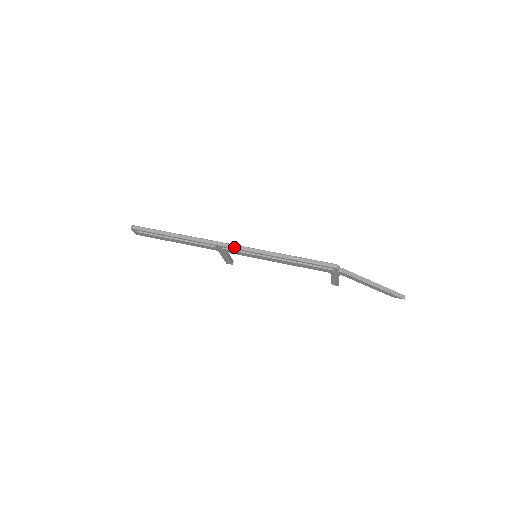
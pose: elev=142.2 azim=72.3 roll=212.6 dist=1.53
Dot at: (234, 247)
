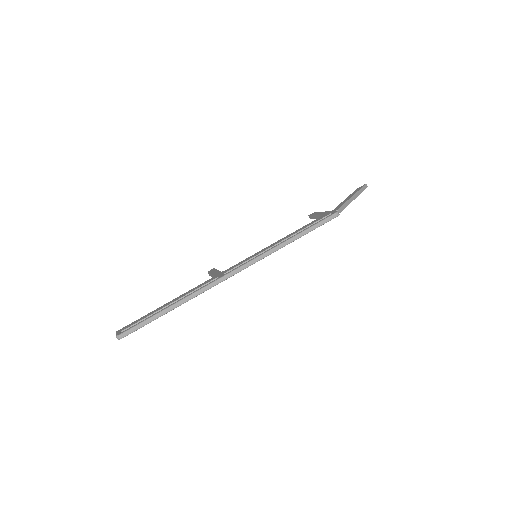
Dot at: (242, 269)
